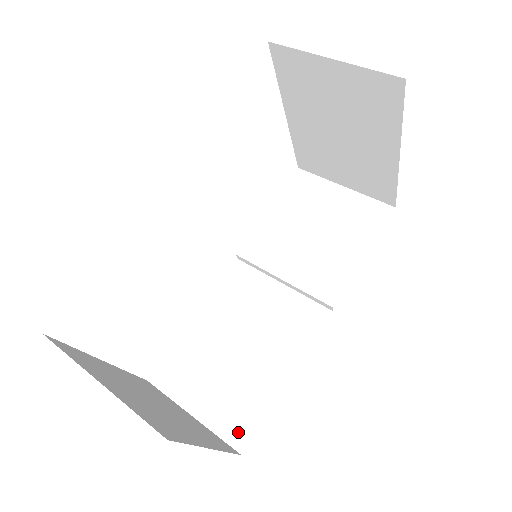
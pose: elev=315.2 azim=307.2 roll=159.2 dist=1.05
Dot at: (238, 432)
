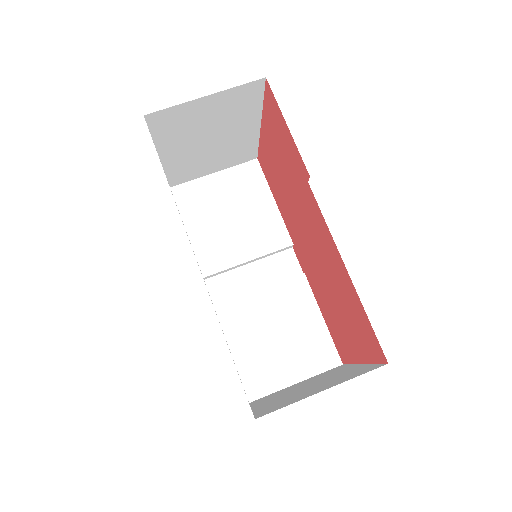
Dot at: (328, 358)
